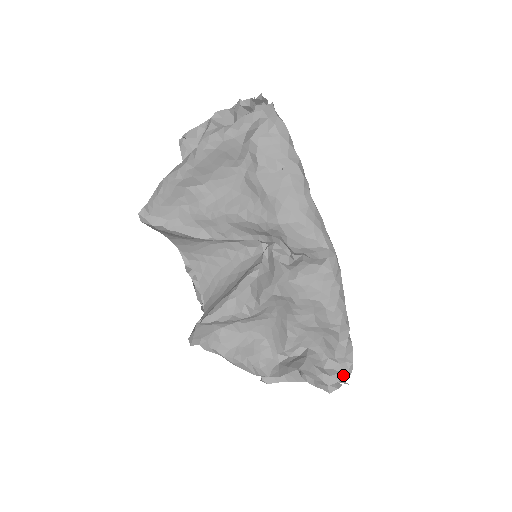
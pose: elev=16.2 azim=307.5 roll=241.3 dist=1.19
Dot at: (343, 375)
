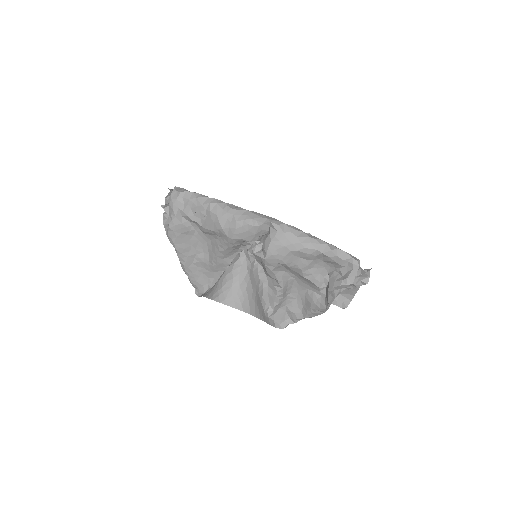
Dot at: (354, 270)
